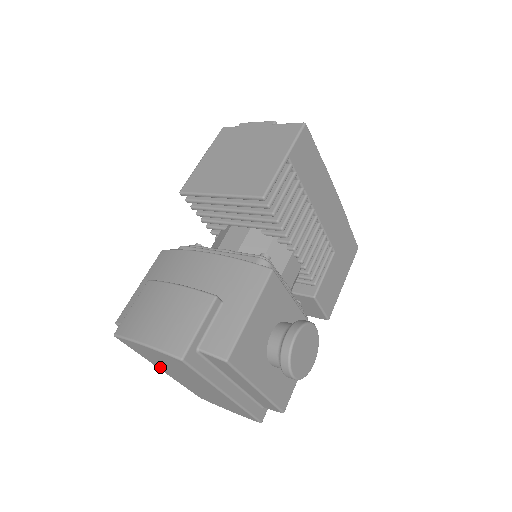
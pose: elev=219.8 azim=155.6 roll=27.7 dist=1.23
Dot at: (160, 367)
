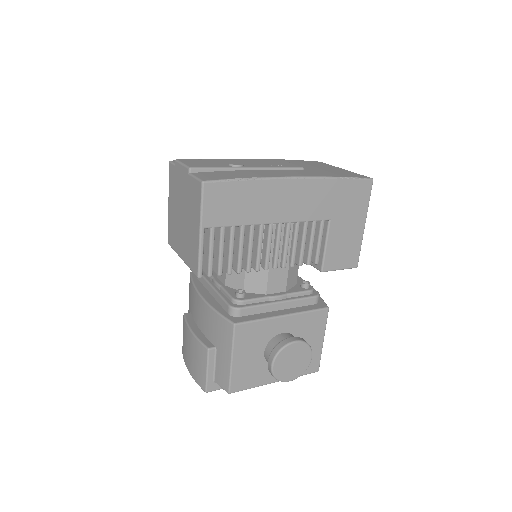
Dot at: occluded
